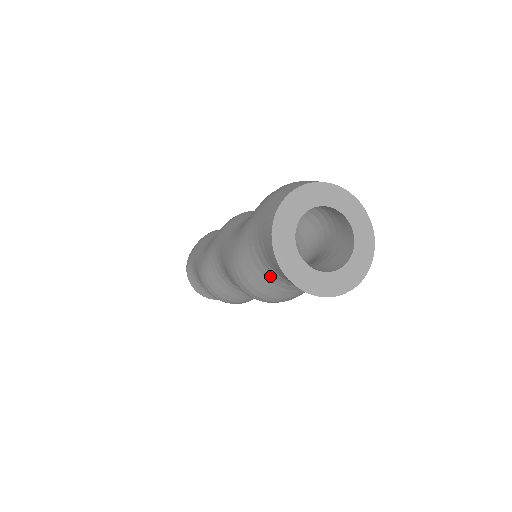
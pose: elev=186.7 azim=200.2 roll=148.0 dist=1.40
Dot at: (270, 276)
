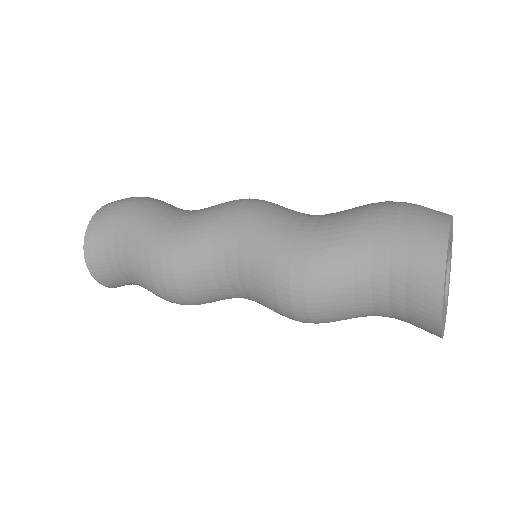
Dot at: (367, 303)
